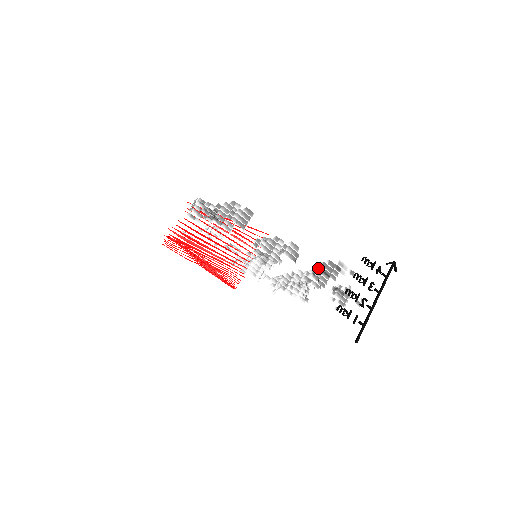
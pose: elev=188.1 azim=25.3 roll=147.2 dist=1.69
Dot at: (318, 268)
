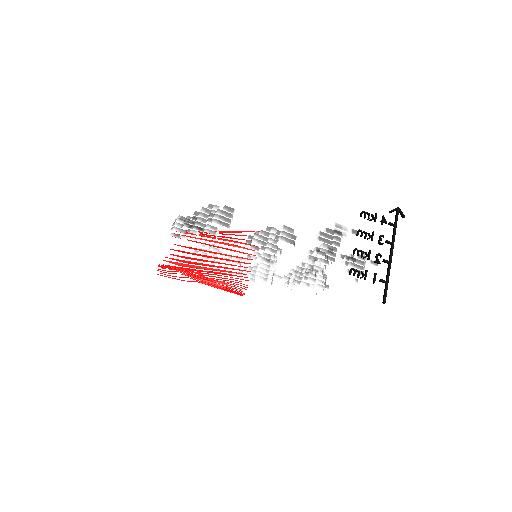
Dot at: (316, 239)
